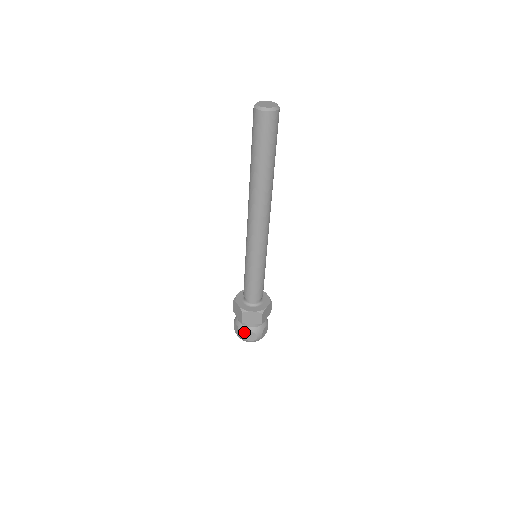
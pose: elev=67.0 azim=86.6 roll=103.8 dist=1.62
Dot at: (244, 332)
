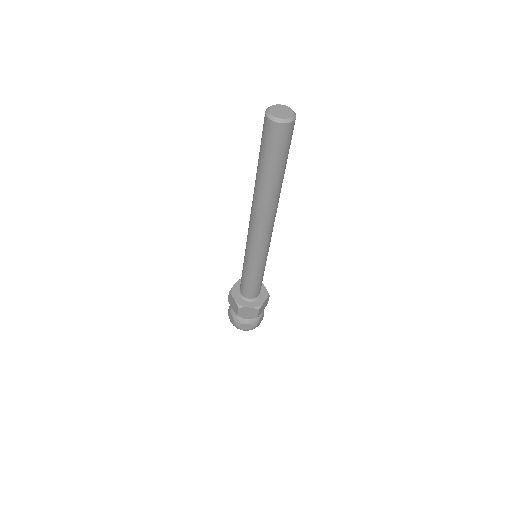
Dot at: (239, 323)
